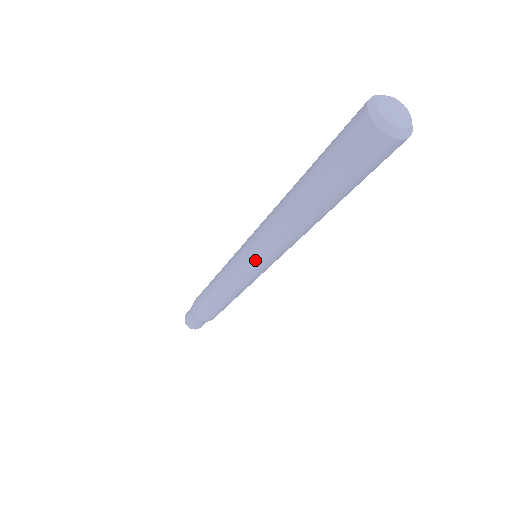
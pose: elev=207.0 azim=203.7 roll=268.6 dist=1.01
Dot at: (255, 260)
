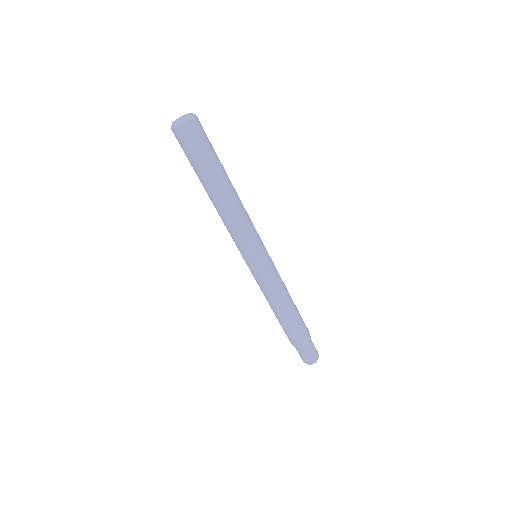
Dot at: (248, 253)
